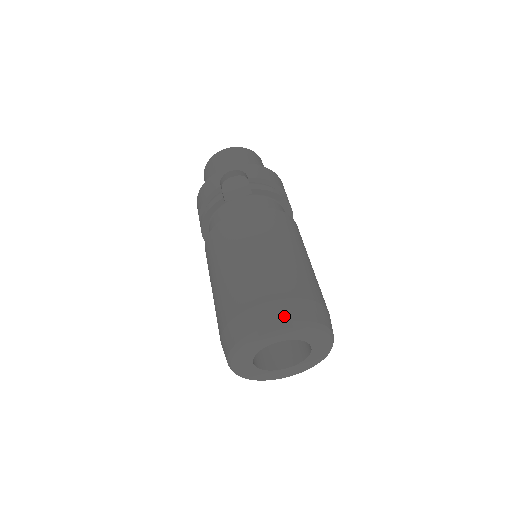
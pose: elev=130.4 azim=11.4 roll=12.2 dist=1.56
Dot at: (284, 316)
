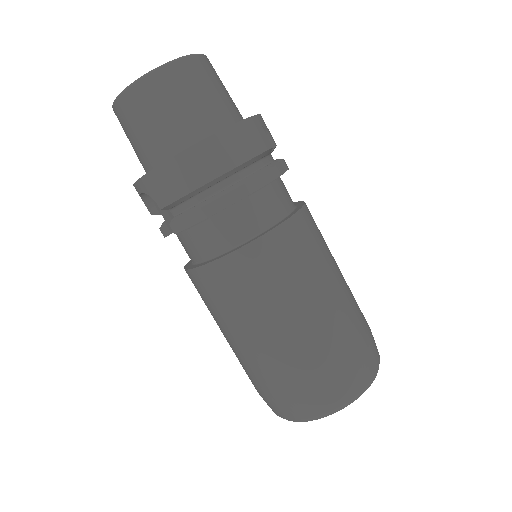
Dot at: (282, 414)
